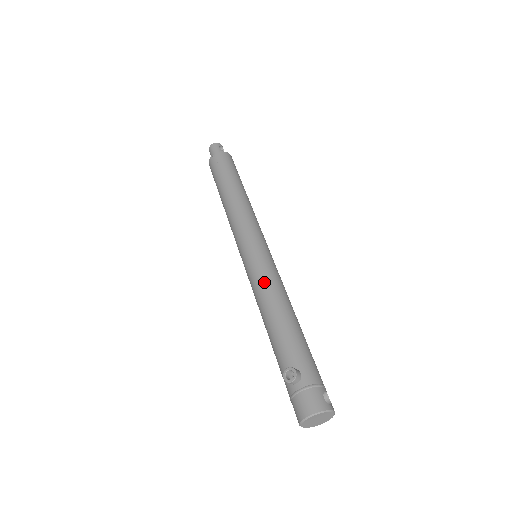
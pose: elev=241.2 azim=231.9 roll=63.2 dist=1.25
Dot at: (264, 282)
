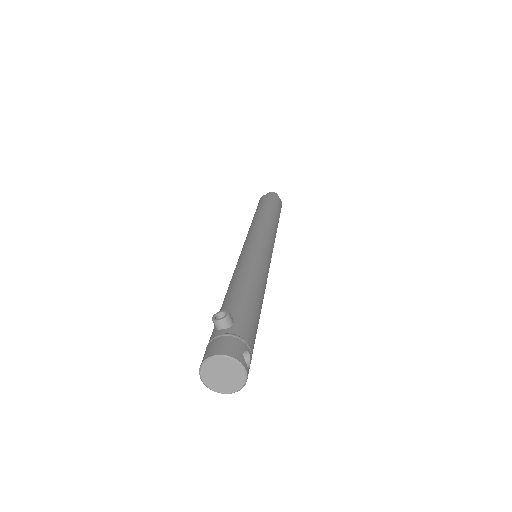
Dot at: (249, 261)
